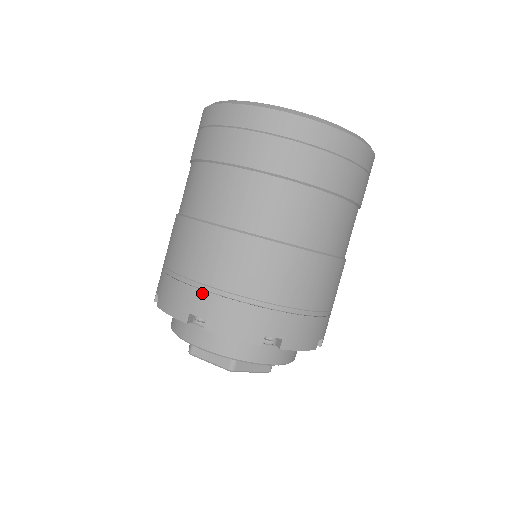
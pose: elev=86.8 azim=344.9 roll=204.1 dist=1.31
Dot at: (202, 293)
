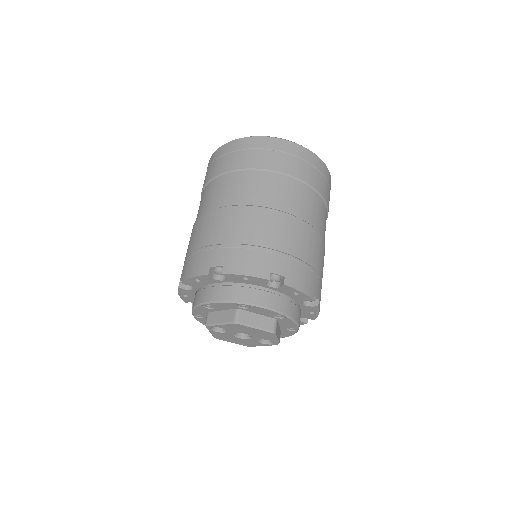
Dot at: (279, 257)
